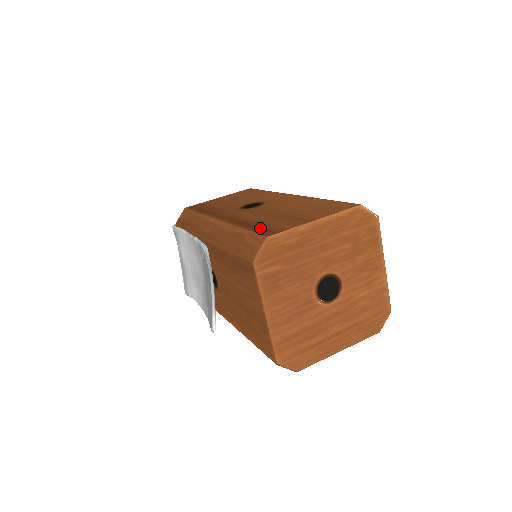
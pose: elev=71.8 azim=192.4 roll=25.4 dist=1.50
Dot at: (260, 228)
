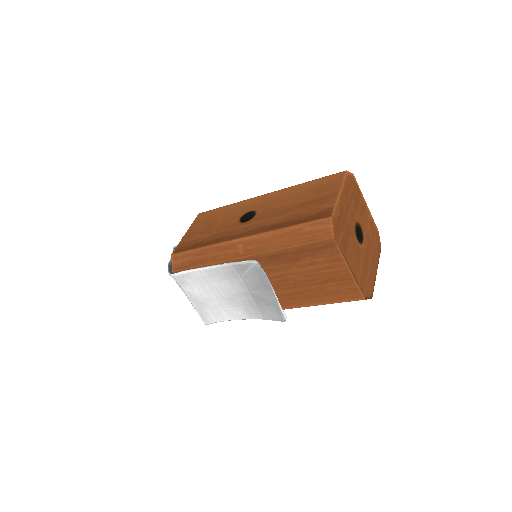
Dot at: (308, 218)
